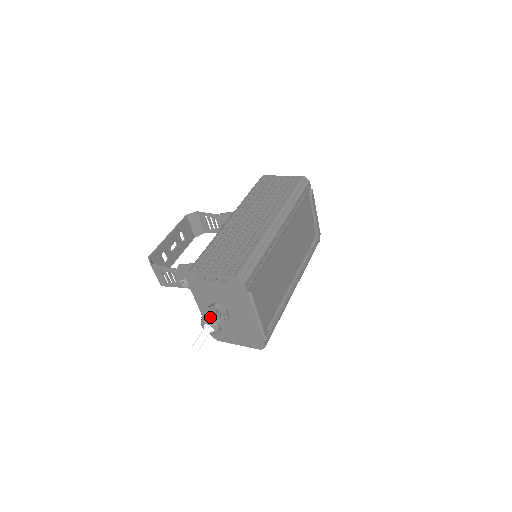
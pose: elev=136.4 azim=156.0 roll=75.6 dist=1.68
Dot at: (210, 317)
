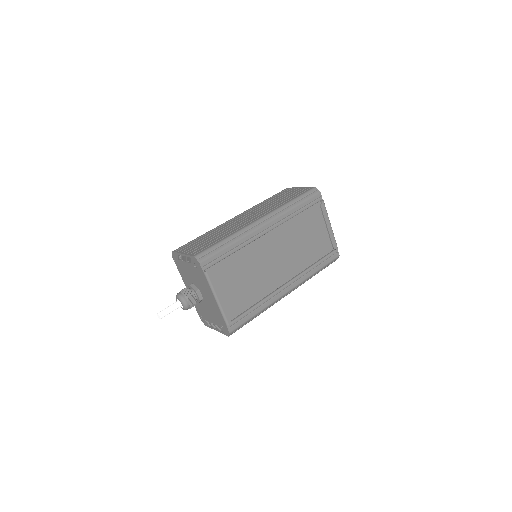
Dot at: (181, 293)
